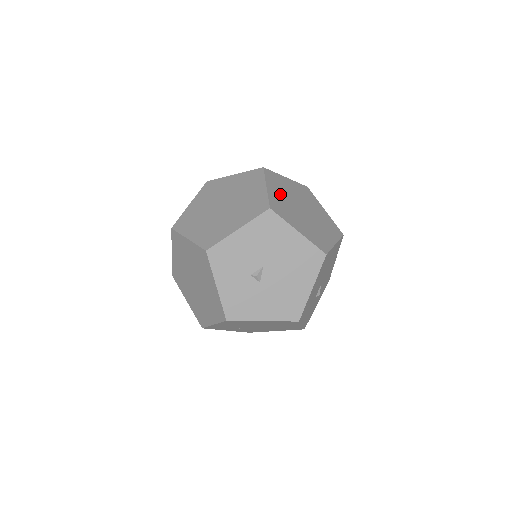
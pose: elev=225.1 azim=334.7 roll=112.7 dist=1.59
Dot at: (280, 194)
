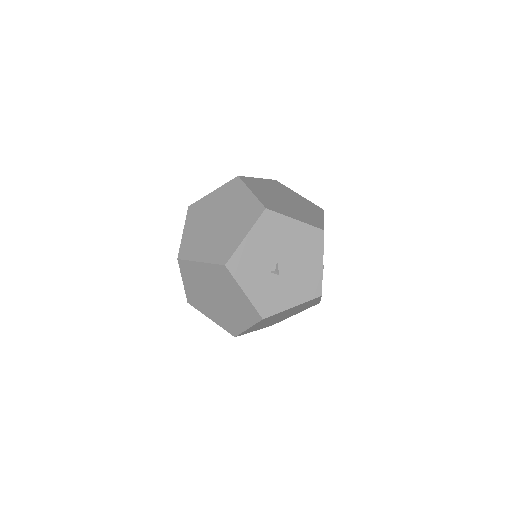
Dot at: (264, 194)
